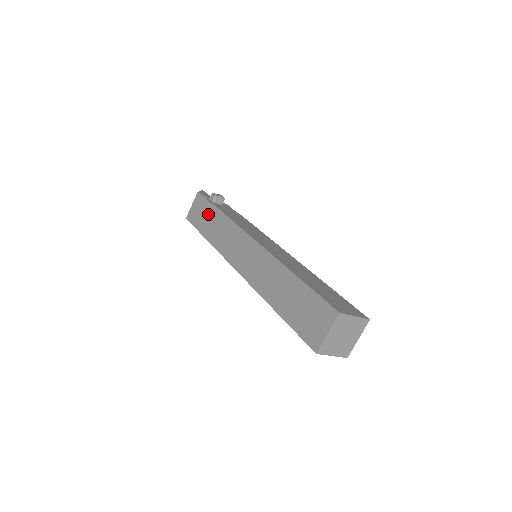
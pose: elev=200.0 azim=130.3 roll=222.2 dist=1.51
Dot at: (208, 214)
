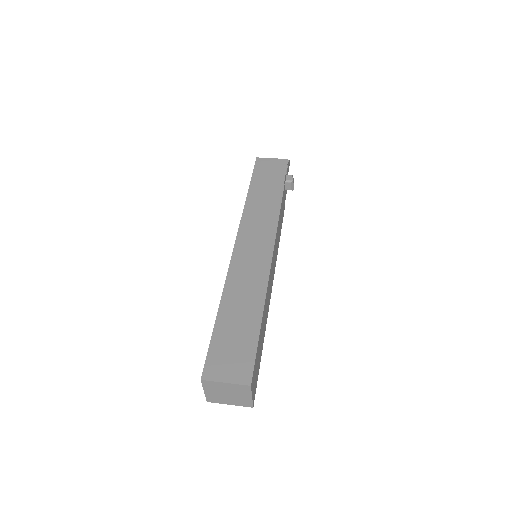
Dot at: (273, 183)
